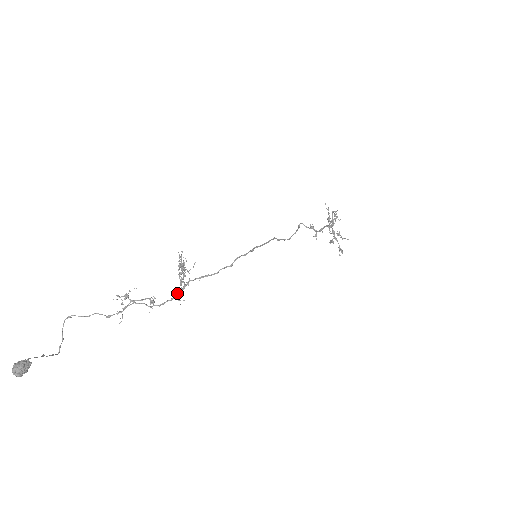
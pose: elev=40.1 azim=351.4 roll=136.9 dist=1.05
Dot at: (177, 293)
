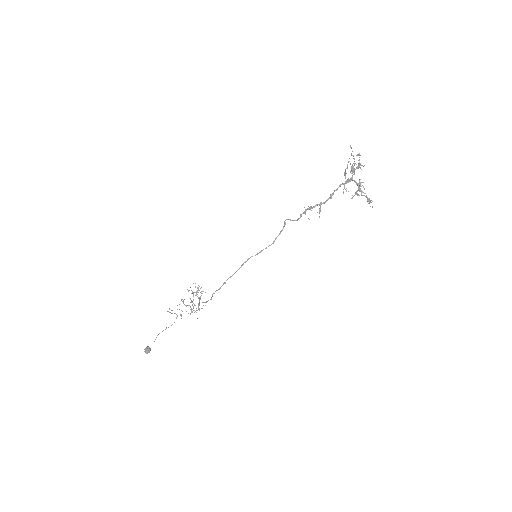
Dot at: (198, 307)
